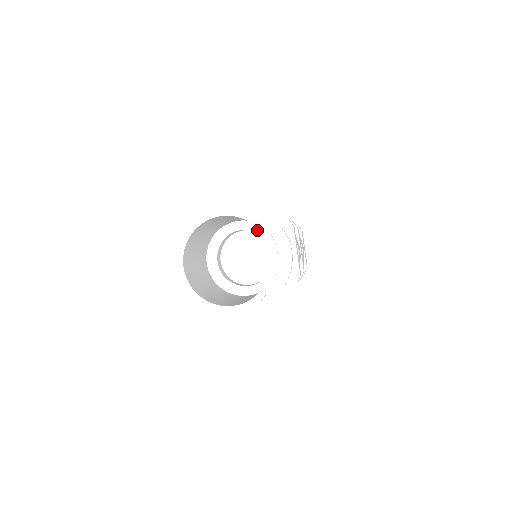
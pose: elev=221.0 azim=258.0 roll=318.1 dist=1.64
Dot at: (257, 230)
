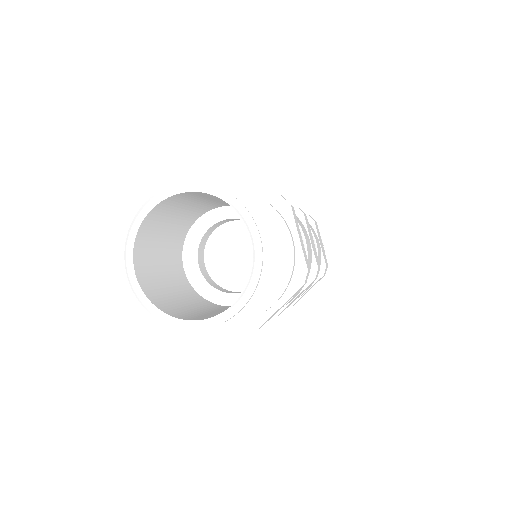
Dot at: occluded
